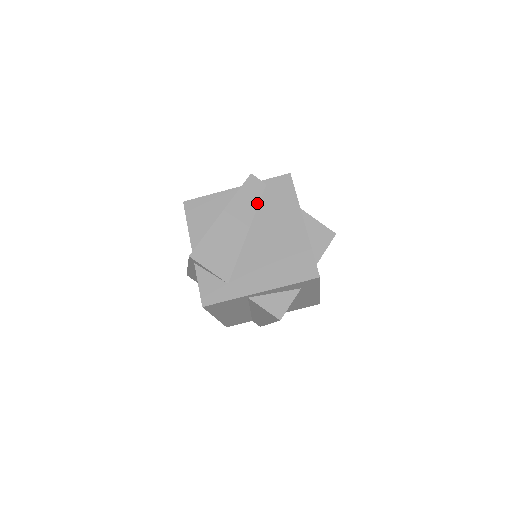
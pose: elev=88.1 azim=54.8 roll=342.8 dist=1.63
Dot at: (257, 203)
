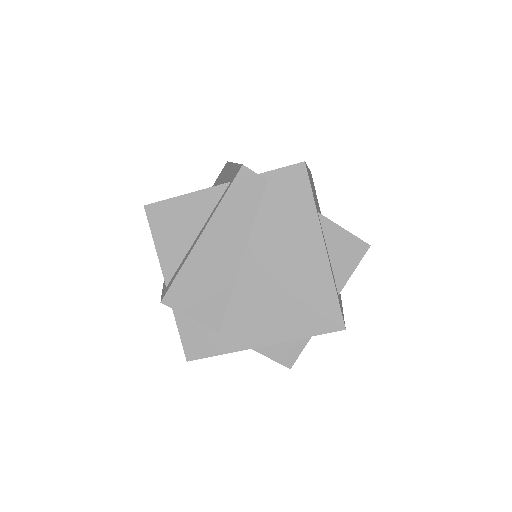
Dot at: (254, 212)
